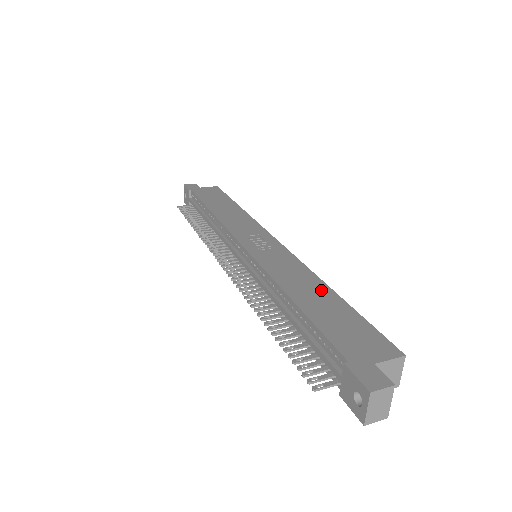
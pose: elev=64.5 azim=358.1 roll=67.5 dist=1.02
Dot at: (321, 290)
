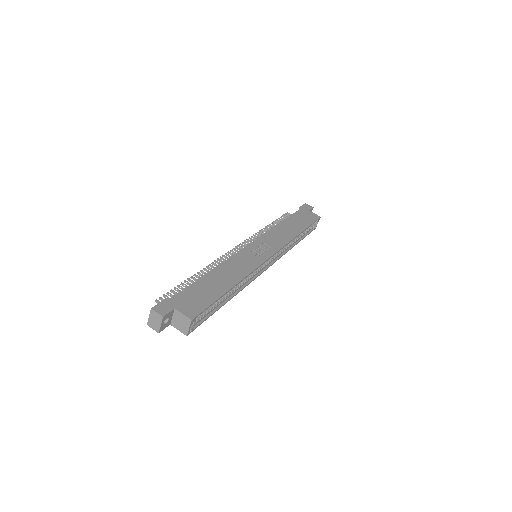
Dot at: (229, 282)
